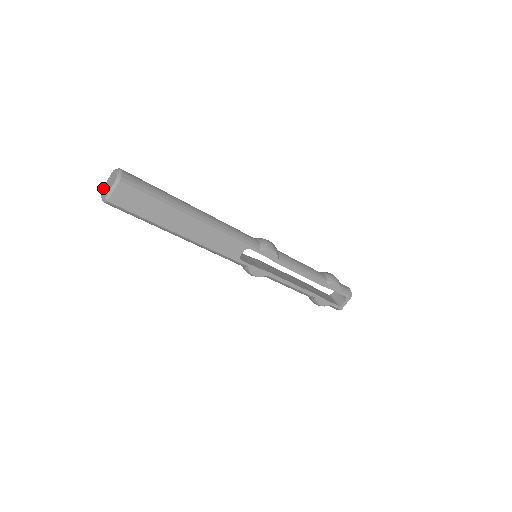
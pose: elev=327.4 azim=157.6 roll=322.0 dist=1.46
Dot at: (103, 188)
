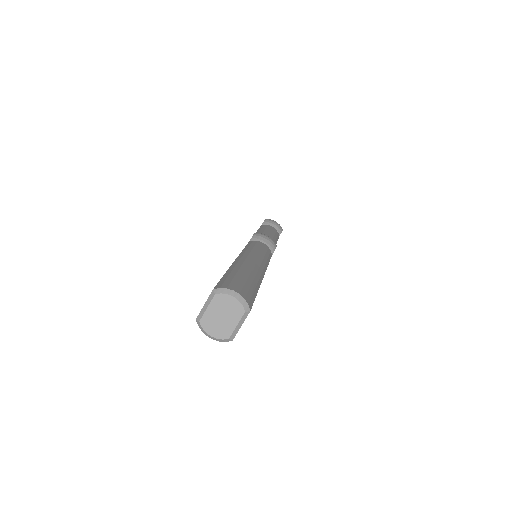
Dot at: (204, 321)
